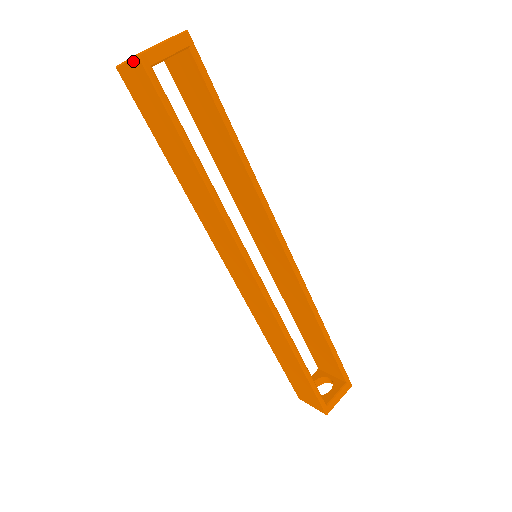
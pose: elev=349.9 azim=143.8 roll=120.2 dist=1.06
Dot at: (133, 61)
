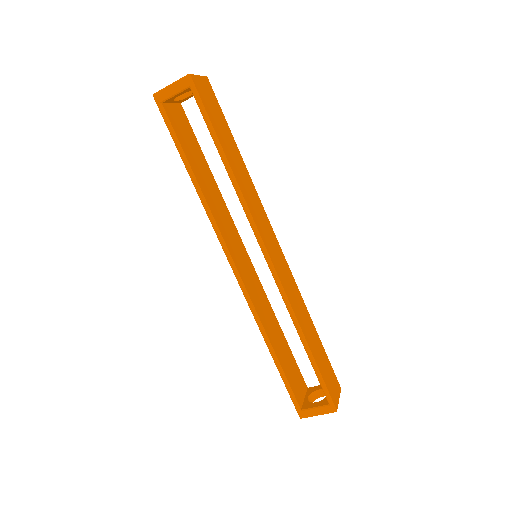
Dot at: occluded
